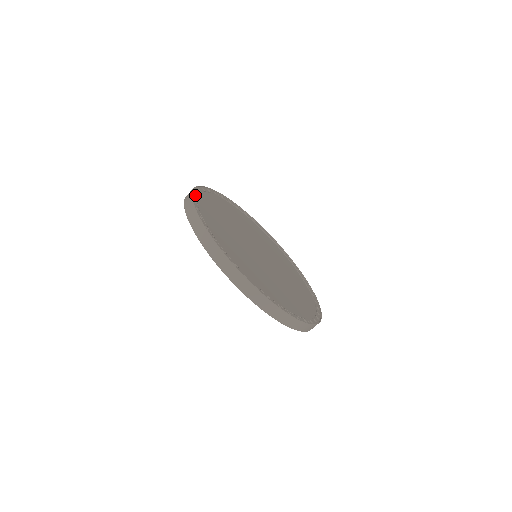
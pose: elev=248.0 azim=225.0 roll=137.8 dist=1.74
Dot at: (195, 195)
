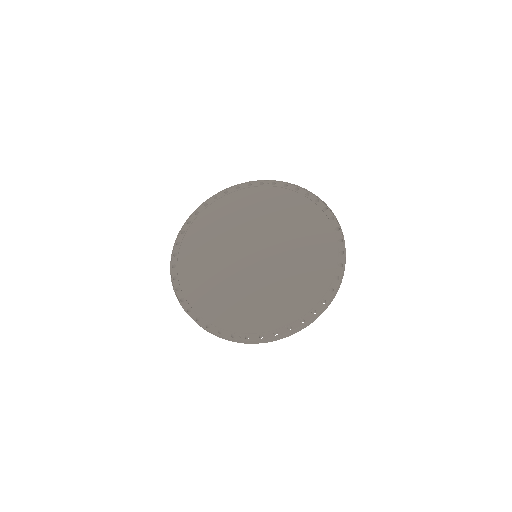
Dot at: (208, 204)
